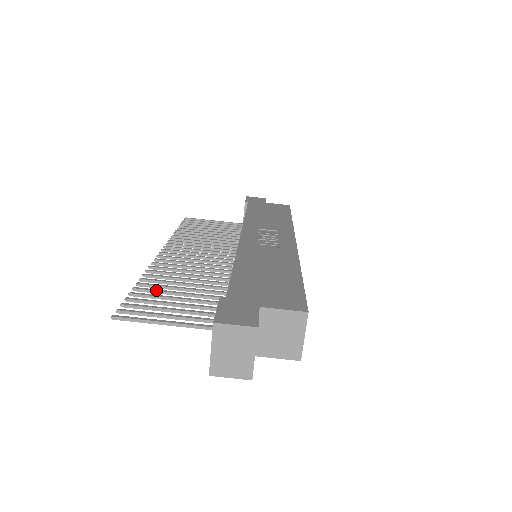
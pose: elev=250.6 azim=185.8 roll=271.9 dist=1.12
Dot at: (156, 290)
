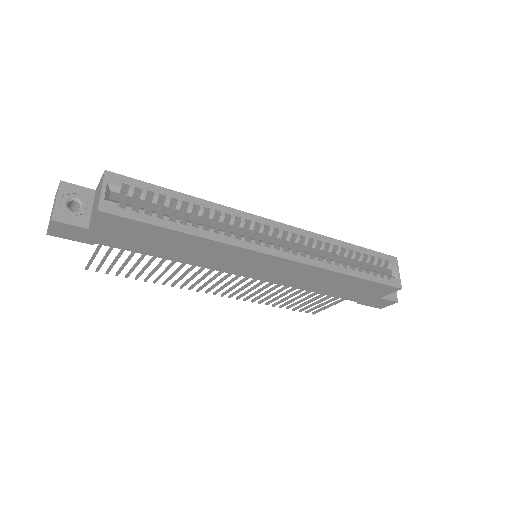
Dot at: (141, 271)
